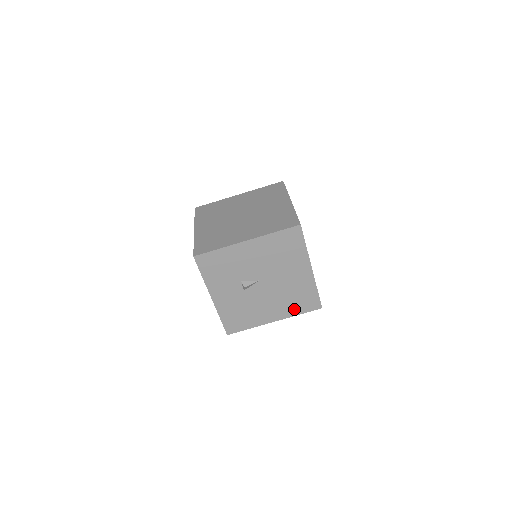
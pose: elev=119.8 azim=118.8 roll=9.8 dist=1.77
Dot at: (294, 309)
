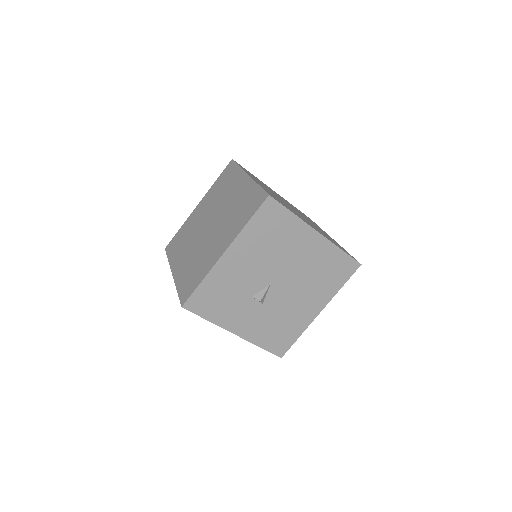
Dot at: (331, 286)
